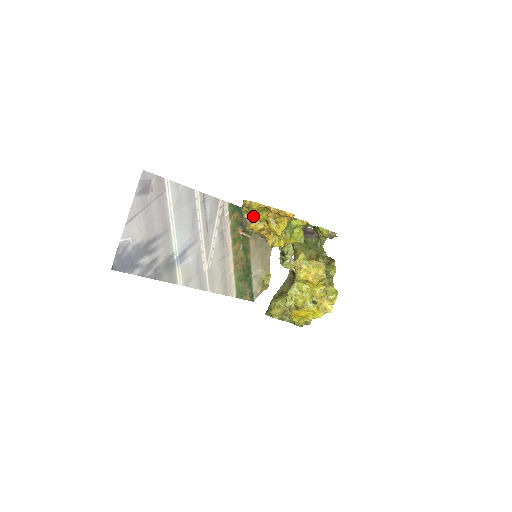
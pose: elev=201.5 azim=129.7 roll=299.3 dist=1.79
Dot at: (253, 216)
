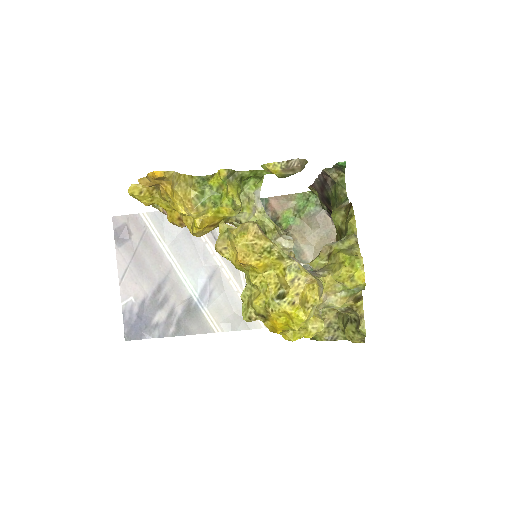
Dot at: occluded
